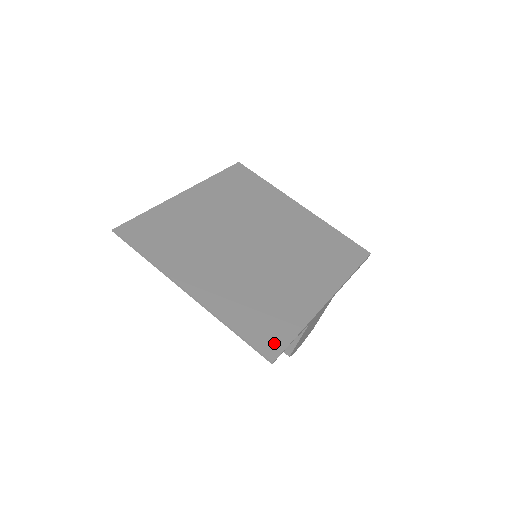
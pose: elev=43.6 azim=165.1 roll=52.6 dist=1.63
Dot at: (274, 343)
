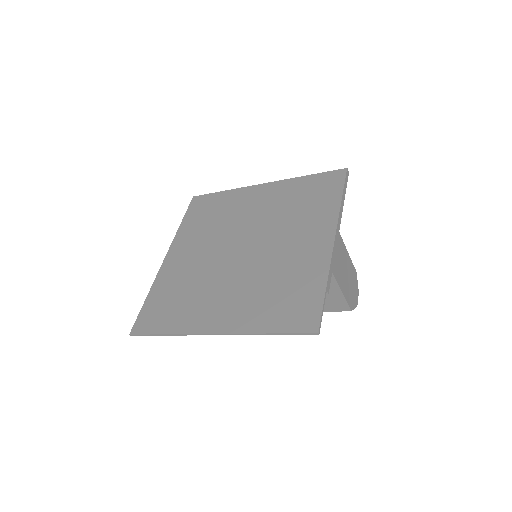
Dot at: (309, 315)
